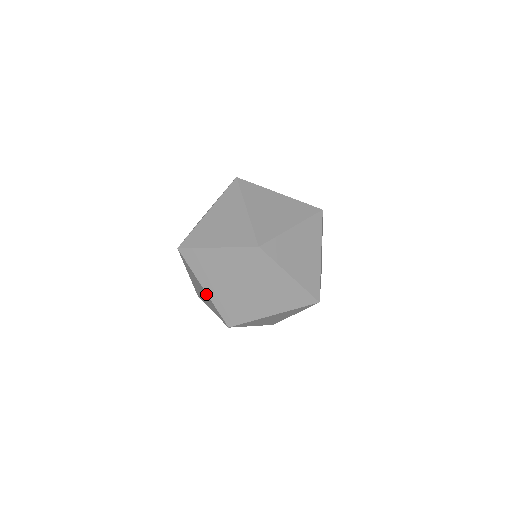
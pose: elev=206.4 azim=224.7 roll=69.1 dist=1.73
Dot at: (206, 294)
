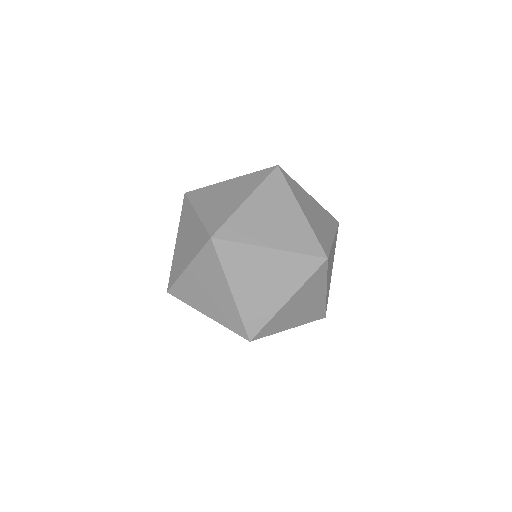
Dot at: occluded
